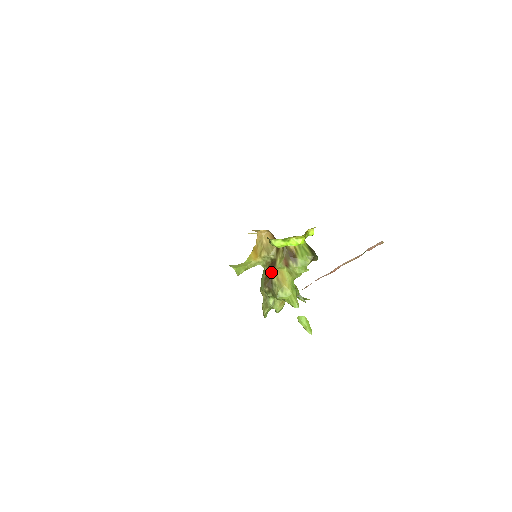
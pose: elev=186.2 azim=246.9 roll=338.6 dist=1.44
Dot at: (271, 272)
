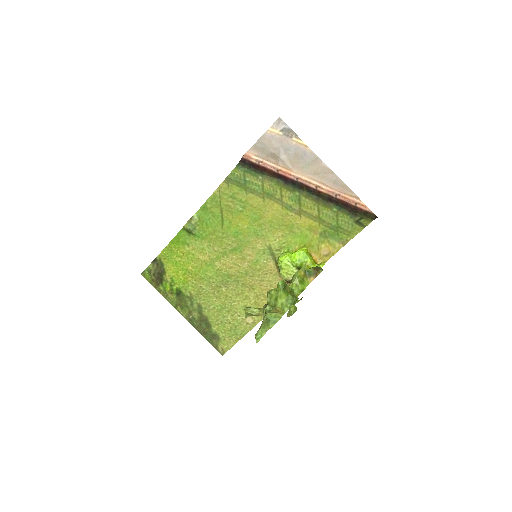
Dot at: occluded
